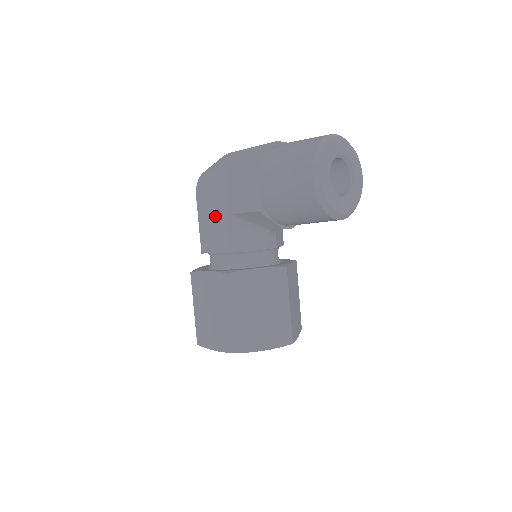
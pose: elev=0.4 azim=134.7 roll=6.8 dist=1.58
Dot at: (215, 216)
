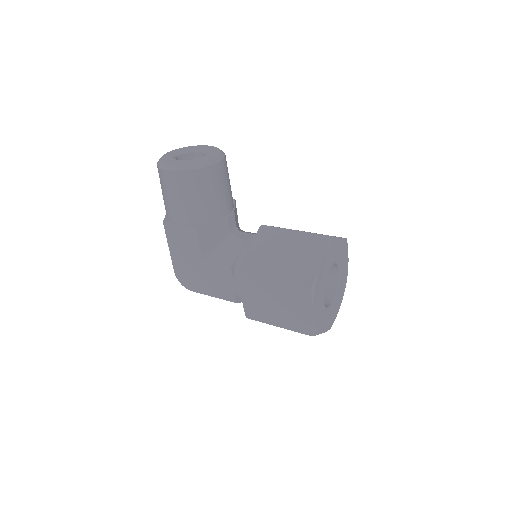
Dot at: (205, 276)
